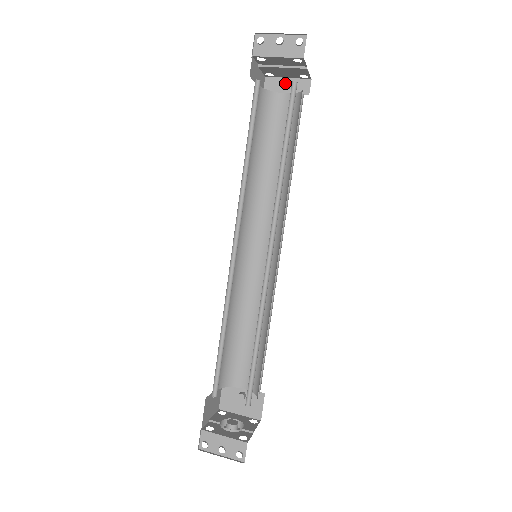
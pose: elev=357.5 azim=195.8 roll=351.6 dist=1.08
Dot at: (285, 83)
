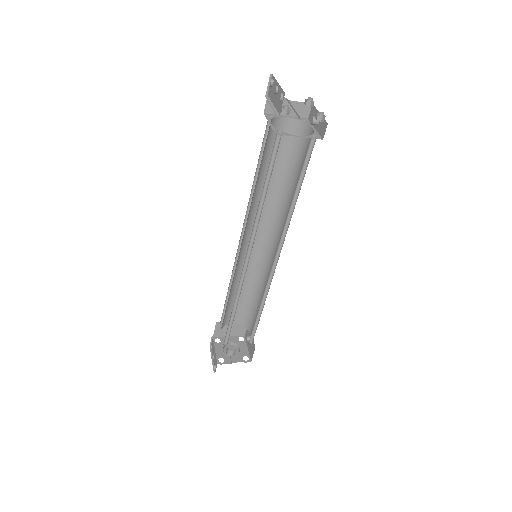
Dot at: (311, 119)
